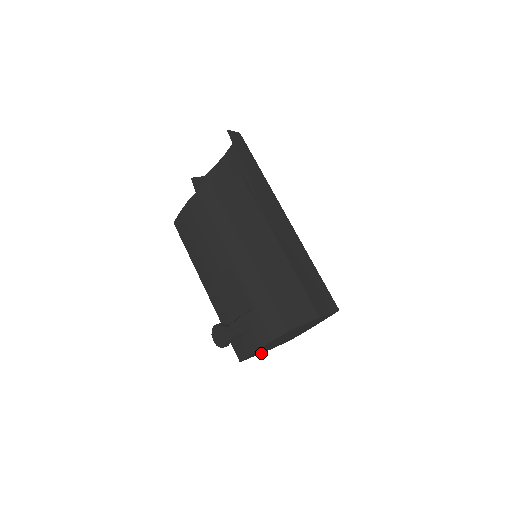
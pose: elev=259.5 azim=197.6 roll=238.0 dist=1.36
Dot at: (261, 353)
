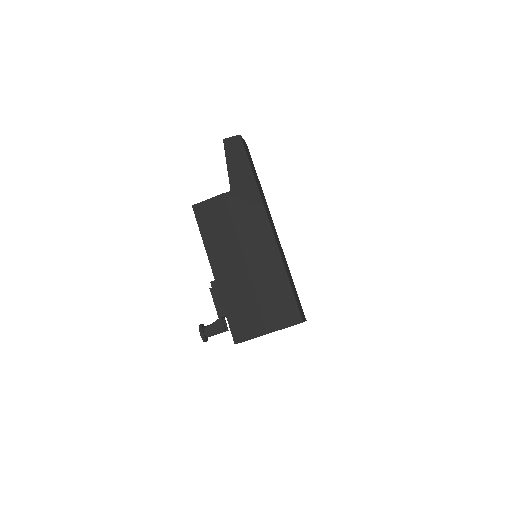
Dot at: occluded
